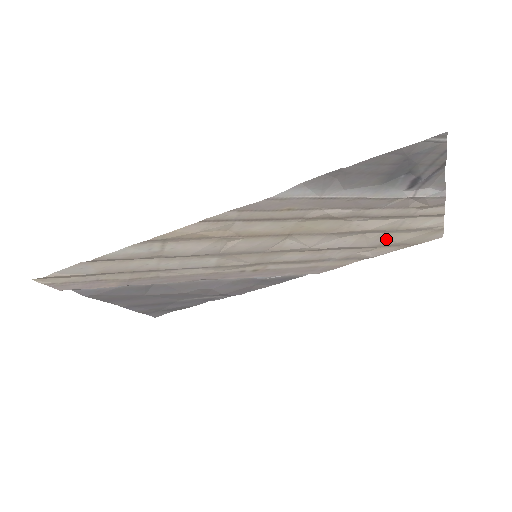
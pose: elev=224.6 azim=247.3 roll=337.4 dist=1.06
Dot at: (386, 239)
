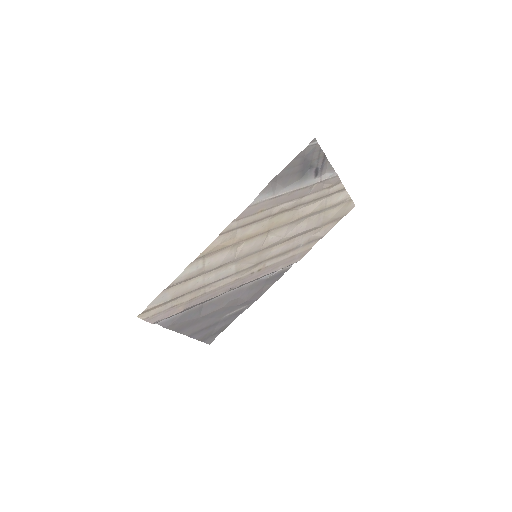
Dot at: (324, 218)
